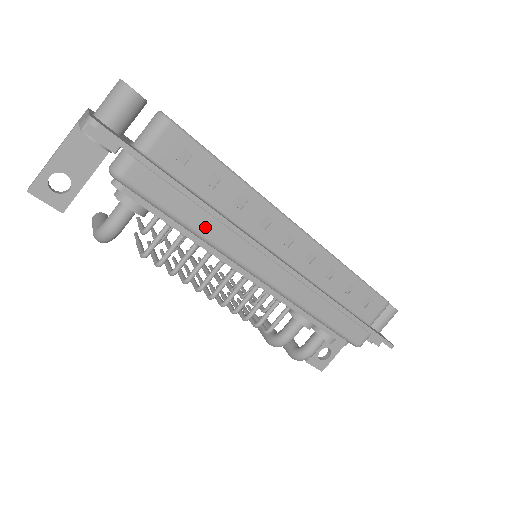
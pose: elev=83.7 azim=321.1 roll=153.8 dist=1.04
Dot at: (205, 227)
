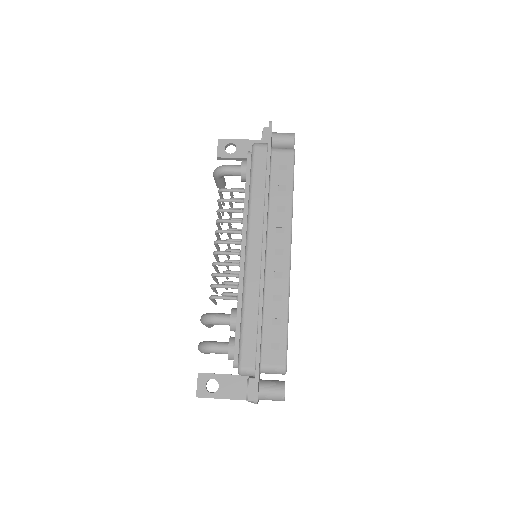
Dot at: (256, 197)
